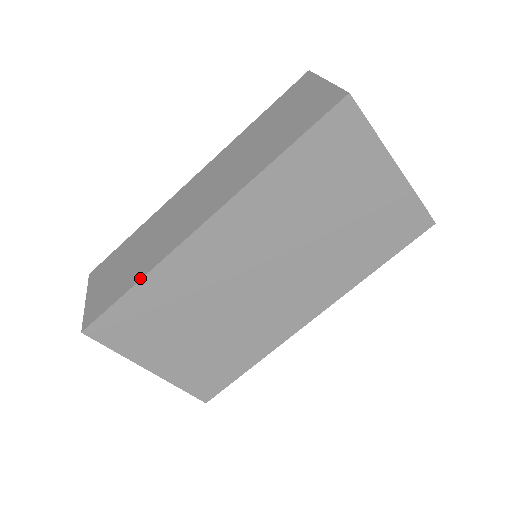
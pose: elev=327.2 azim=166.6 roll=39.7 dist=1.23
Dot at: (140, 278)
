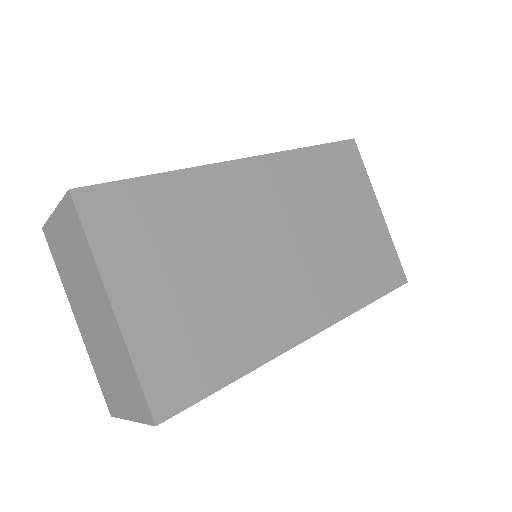
Dot at: (169, 171)
